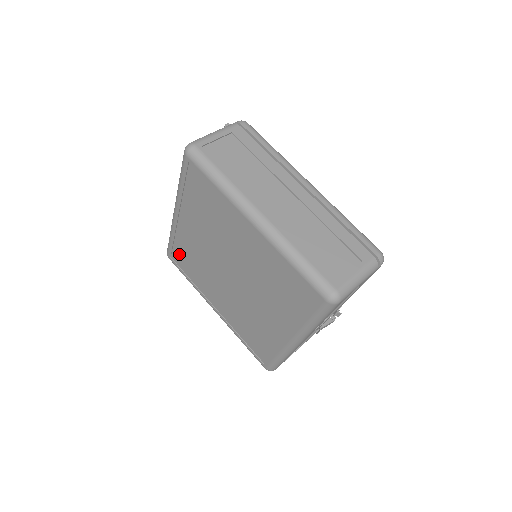
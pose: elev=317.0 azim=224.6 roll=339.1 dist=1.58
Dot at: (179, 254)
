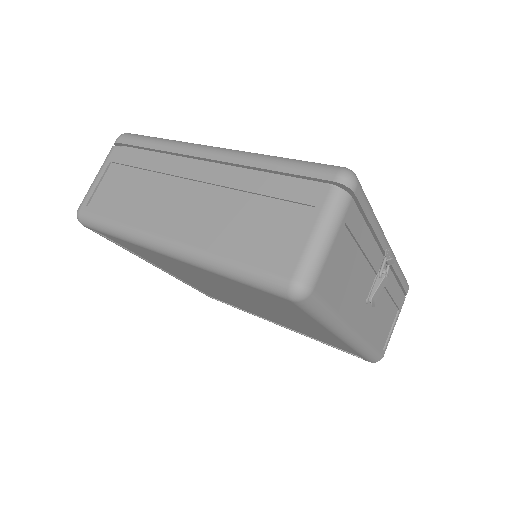
Dot at: occluded
